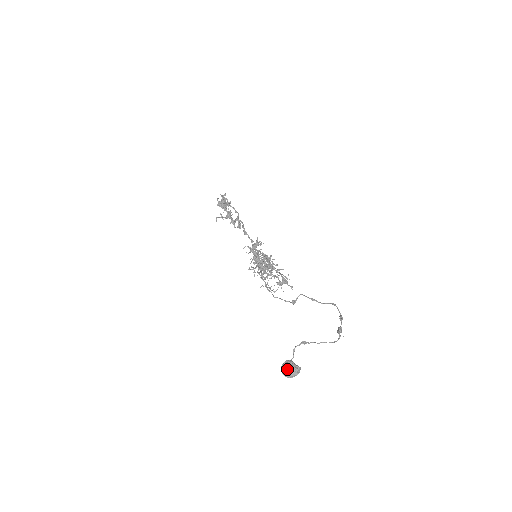
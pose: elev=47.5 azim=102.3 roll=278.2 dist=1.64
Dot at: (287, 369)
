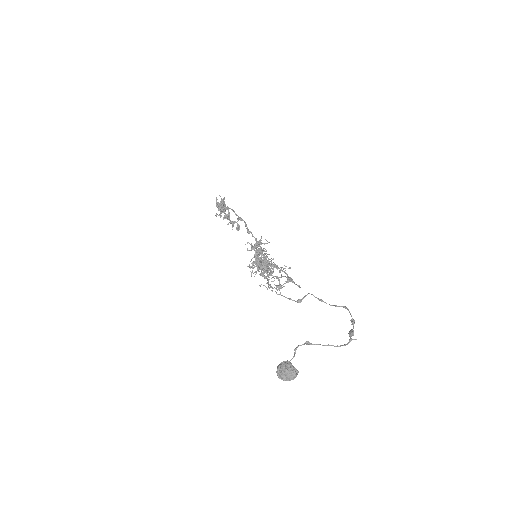
Dot at: (285, 370)
